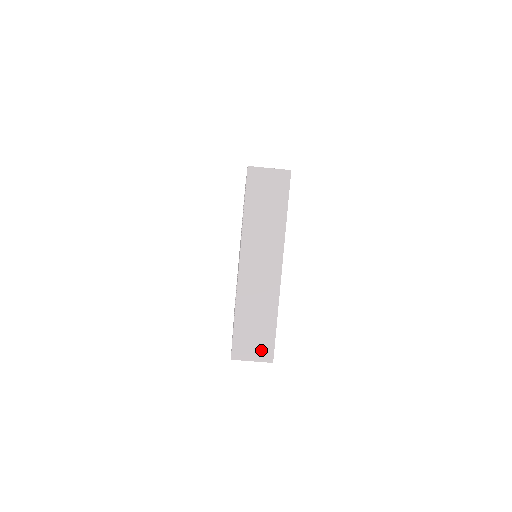
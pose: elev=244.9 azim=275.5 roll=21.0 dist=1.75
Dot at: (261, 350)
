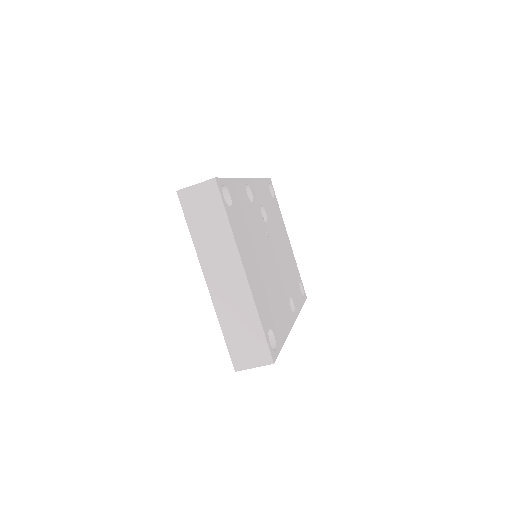
Dot at: (258, 355)
